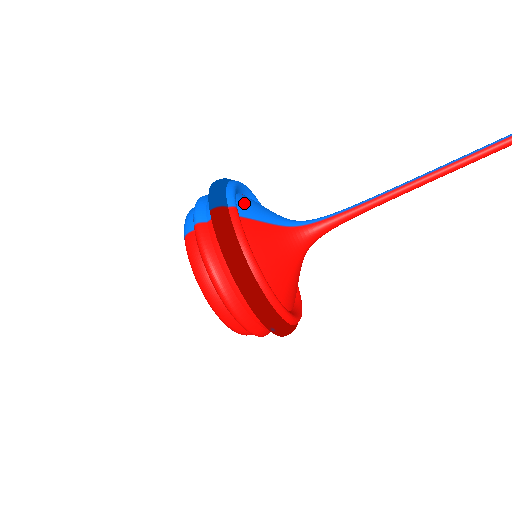
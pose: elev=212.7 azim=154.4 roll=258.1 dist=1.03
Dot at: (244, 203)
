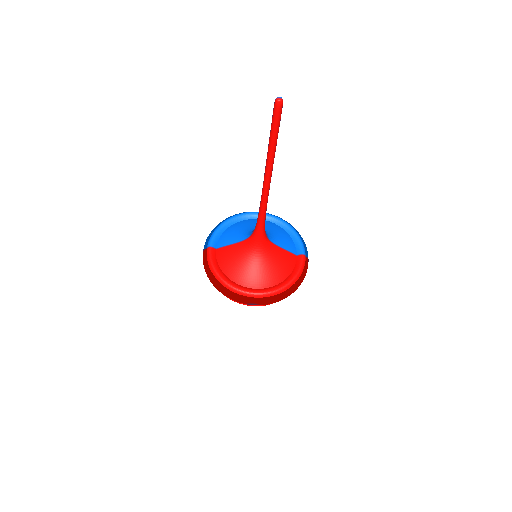
Dot at: (225, 235)
